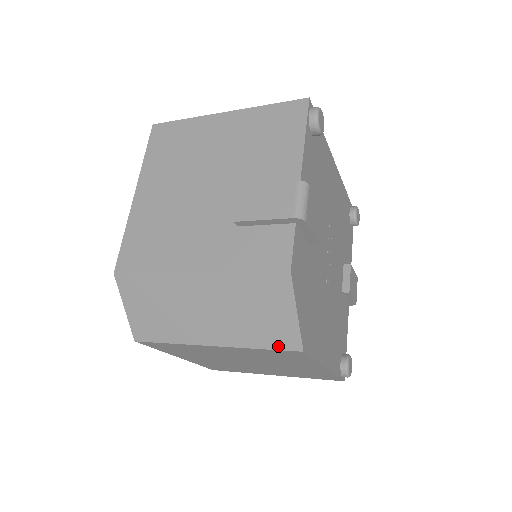
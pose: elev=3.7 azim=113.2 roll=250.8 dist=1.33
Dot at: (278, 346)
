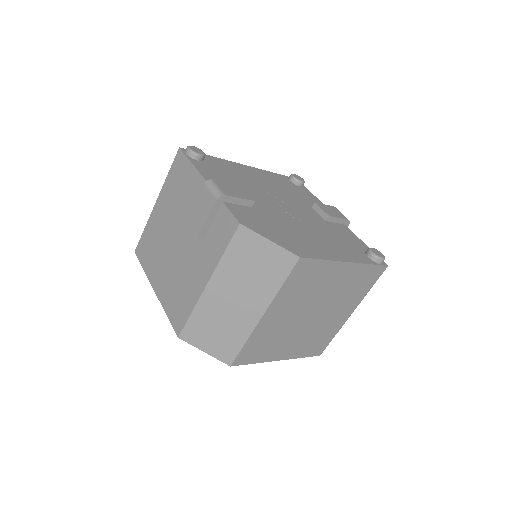
Dot at: (287, 271)
